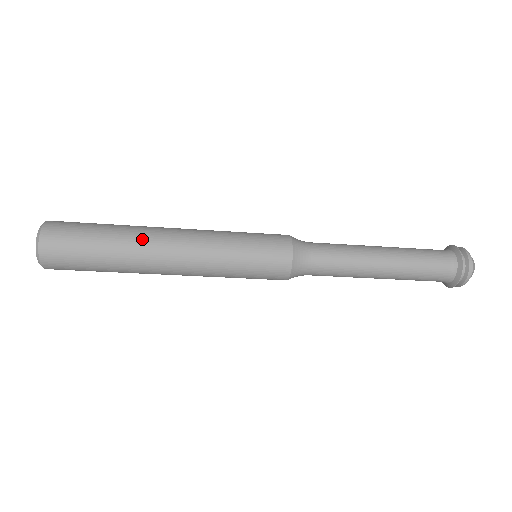
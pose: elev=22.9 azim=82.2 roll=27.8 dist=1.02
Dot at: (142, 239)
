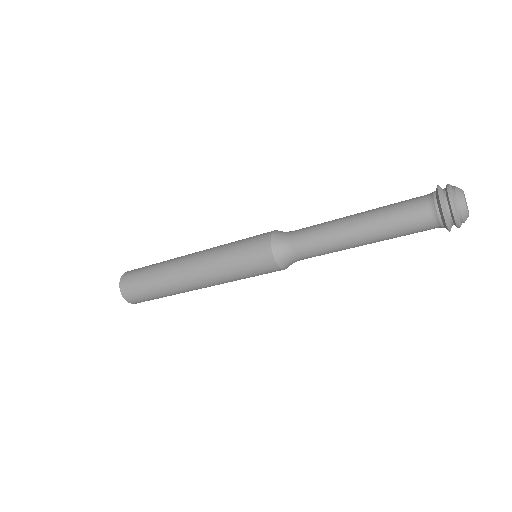
Dot at: (173, 282)
